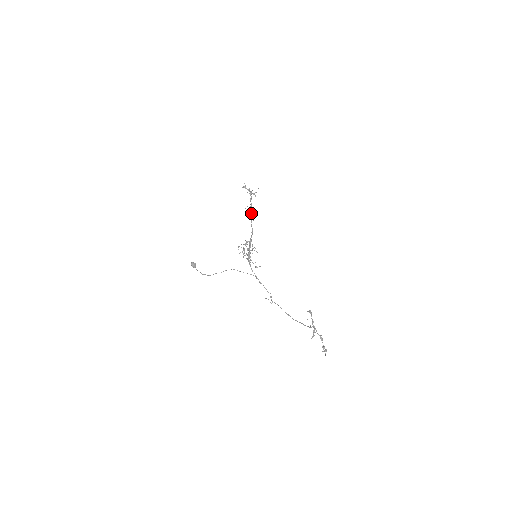
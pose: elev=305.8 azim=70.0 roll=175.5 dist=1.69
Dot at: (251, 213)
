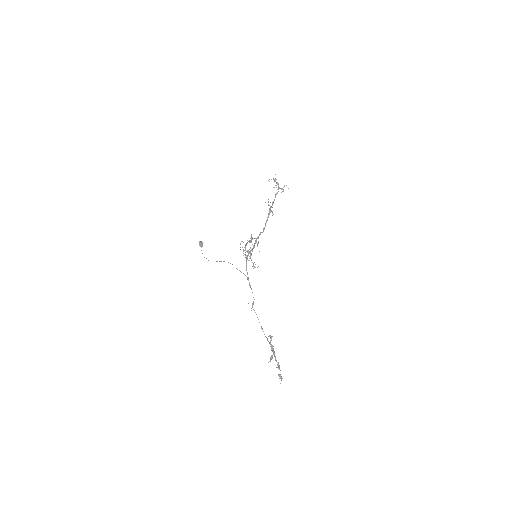
Dot at: occluded
